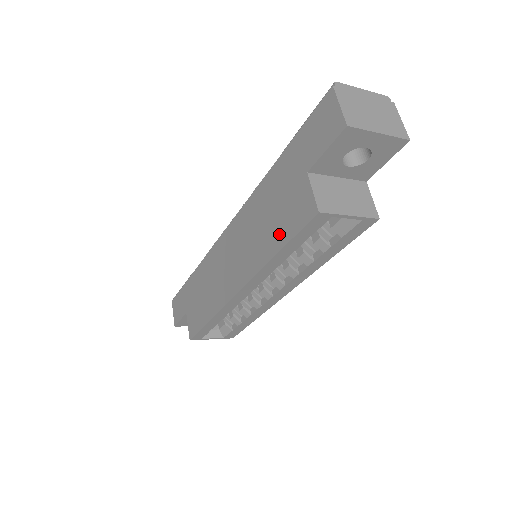
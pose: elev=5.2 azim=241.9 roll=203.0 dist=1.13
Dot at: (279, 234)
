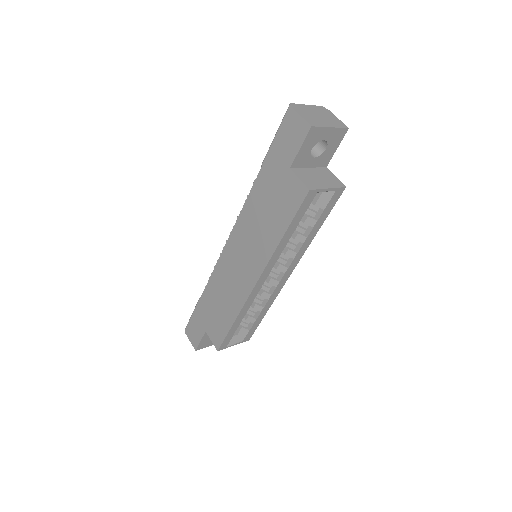
Dot at: (280, 221)
